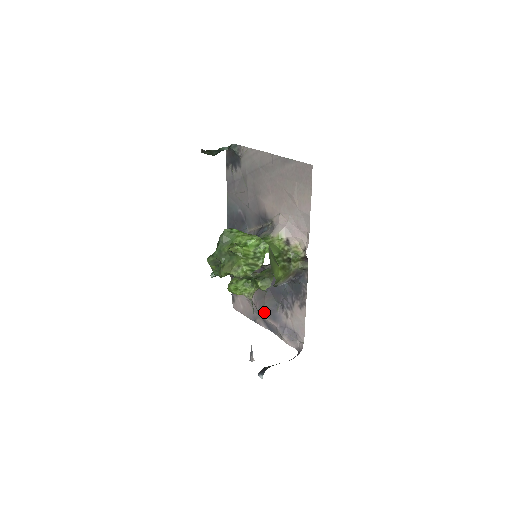
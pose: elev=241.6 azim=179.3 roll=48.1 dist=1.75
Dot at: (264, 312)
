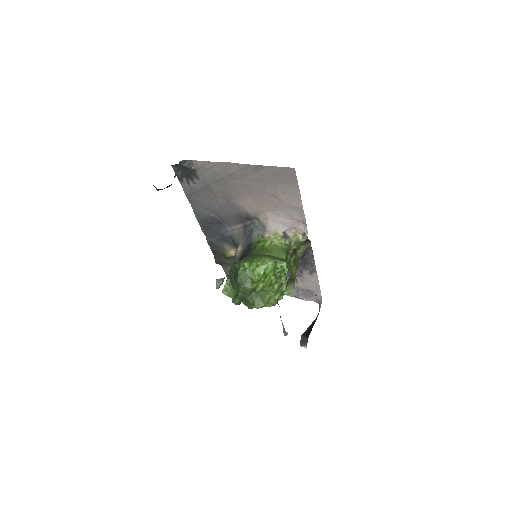
Dot at: occluded
